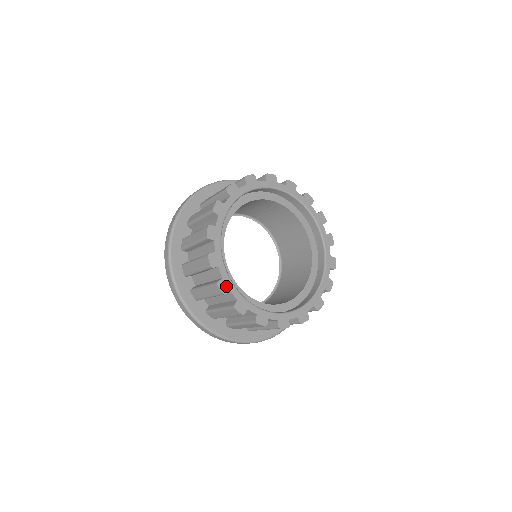
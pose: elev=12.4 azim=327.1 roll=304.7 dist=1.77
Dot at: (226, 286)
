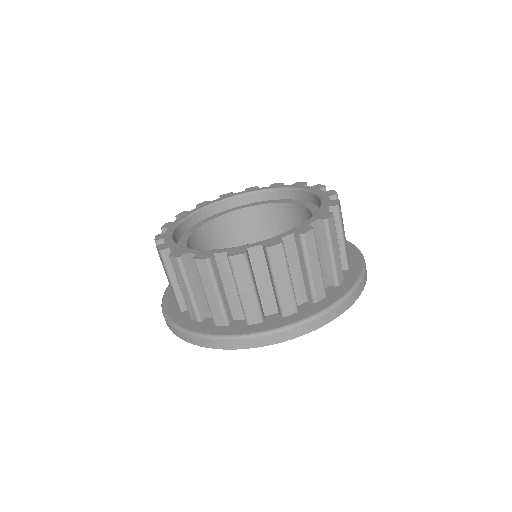
Dot at: (170, 225)
